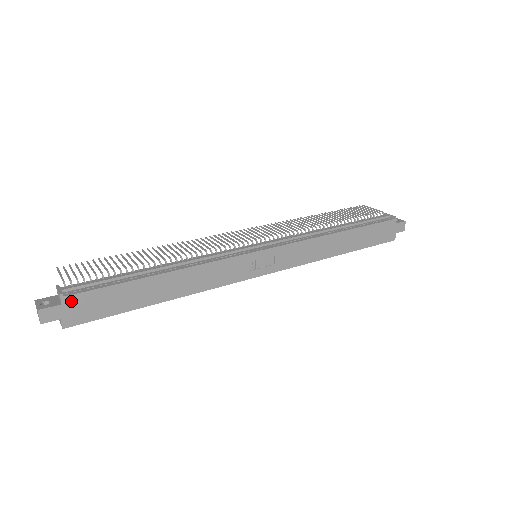
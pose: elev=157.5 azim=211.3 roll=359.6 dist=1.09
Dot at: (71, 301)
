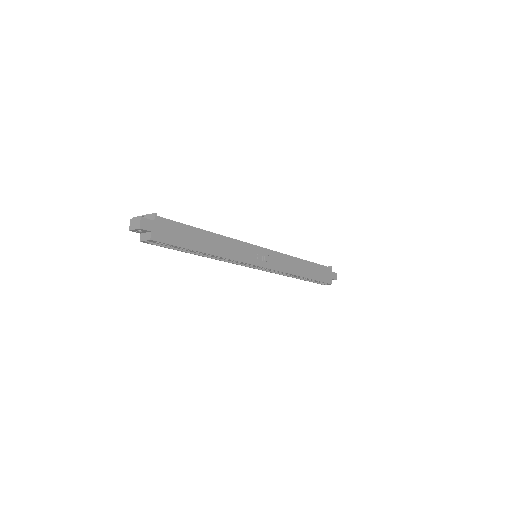
Dot at: (160, 222)
